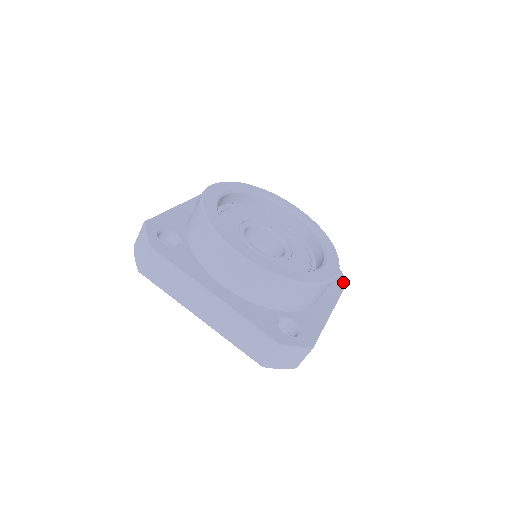
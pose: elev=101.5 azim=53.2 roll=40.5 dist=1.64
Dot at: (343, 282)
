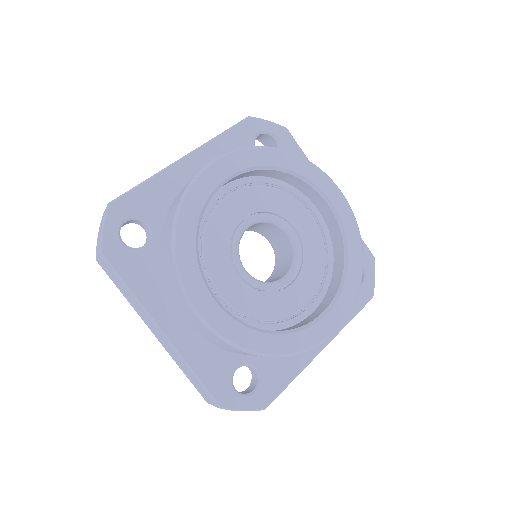
Dot at: (366, 298)
